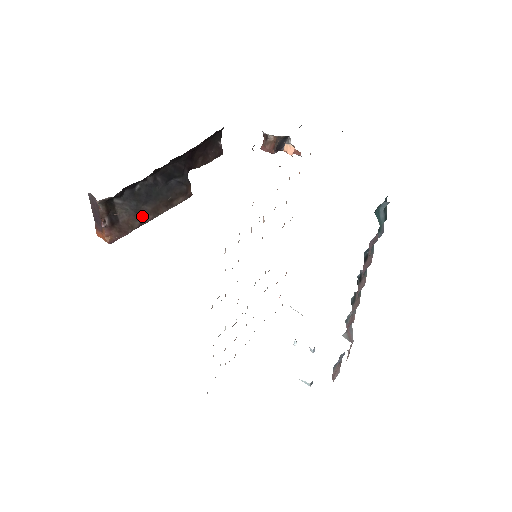
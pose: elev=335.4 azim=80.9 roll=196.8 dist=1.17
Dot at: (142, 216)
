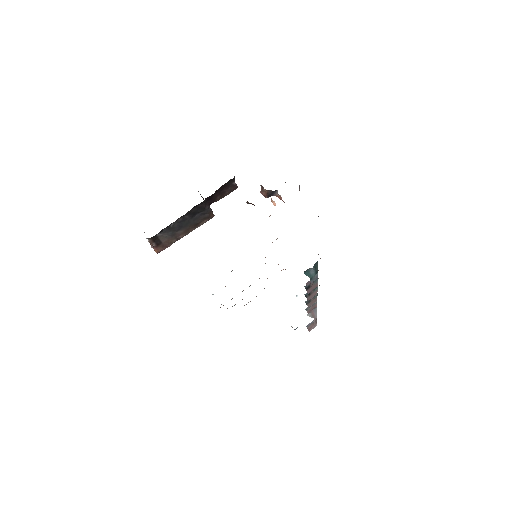
Dot at: (177, 236)
